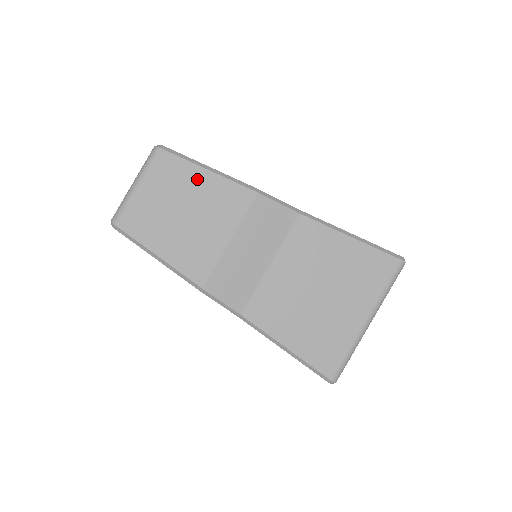
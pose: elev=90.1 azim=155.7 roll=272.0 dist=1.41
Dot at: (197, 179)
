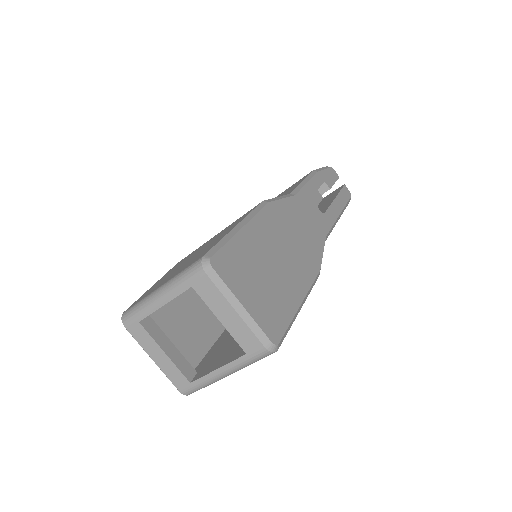
Dot at: occluded
